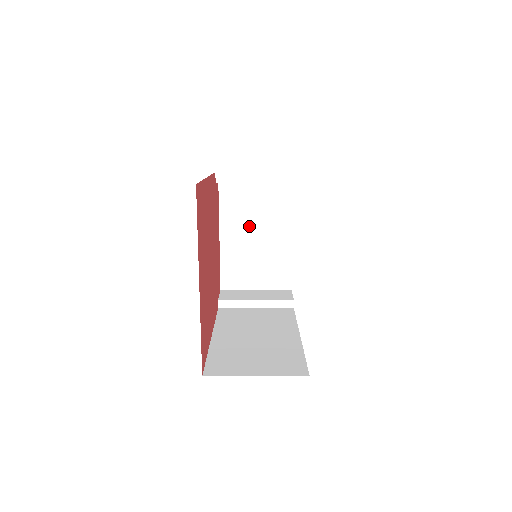
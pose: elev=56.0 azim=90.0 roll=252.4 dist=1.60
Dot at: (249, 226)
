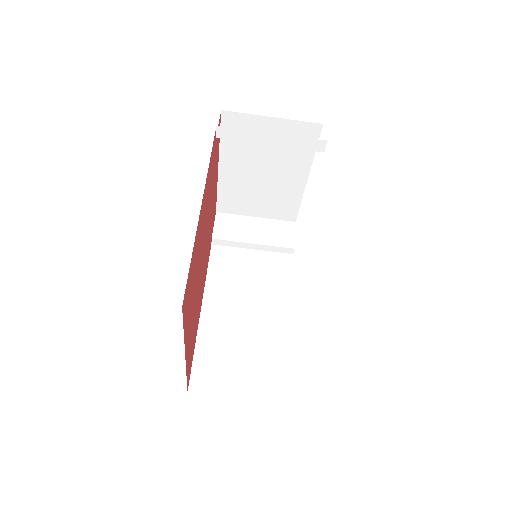
Dot at: (256, 162)
